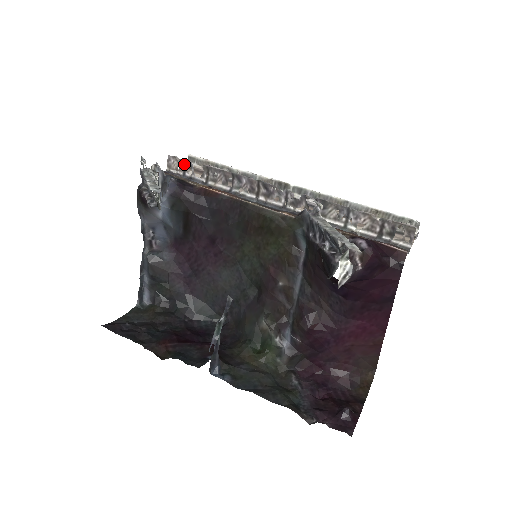
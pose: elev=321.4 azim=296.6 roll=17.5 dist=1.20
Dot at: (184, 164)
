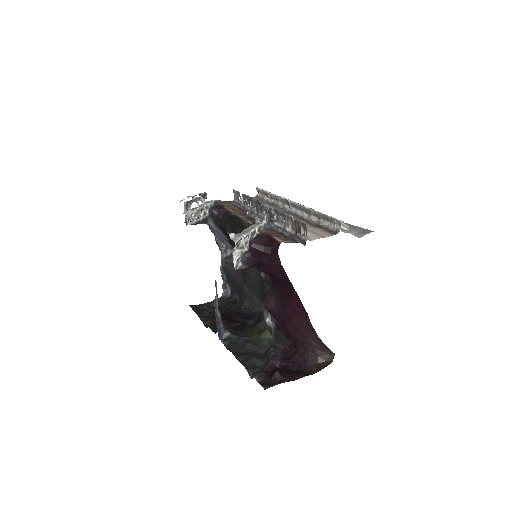
Dot at: (238, 195)
